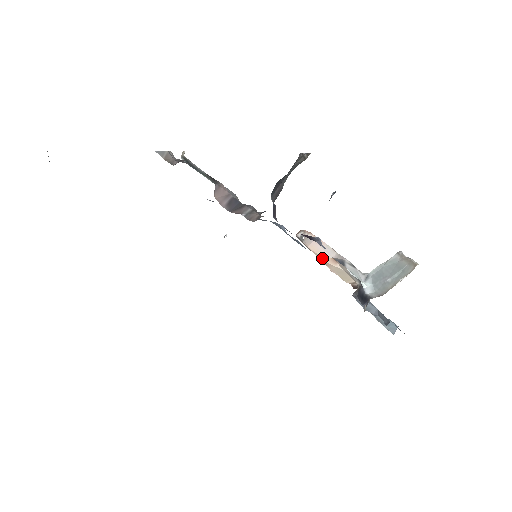
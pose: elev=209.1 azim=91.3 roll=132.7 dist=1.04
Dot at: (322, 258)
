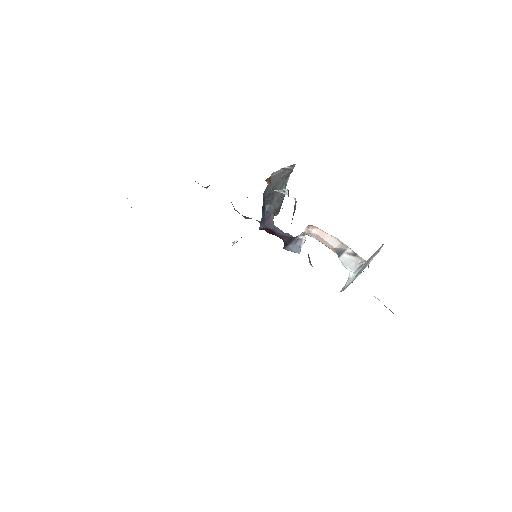
Dot at: (329, 248)
